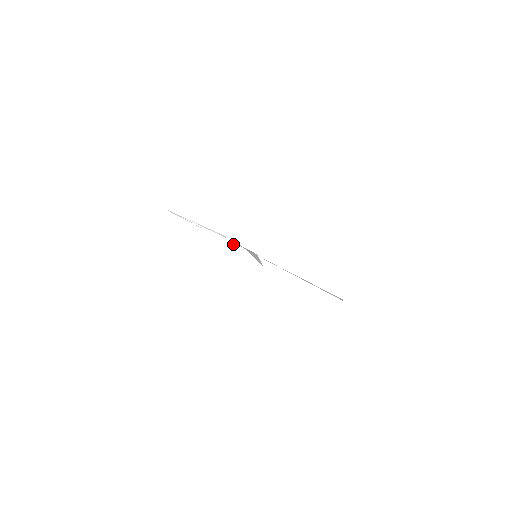
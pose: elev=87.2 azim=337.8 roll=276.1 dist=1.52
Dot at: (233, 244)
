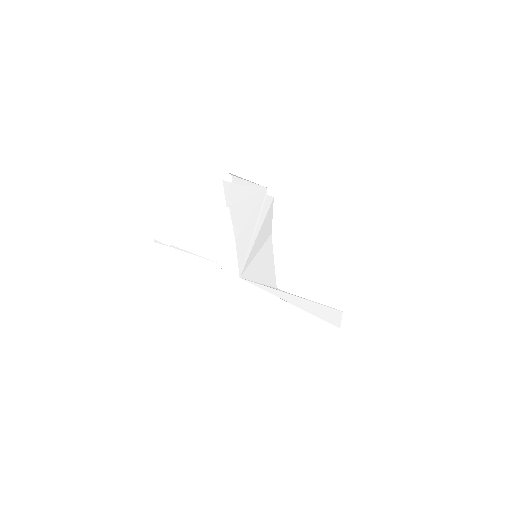
Dot at: (225, 273)
